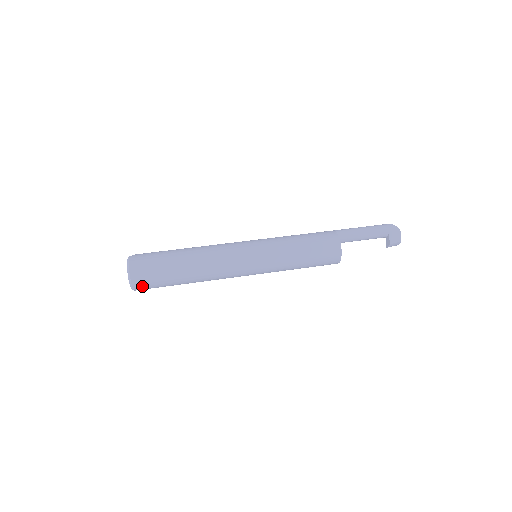
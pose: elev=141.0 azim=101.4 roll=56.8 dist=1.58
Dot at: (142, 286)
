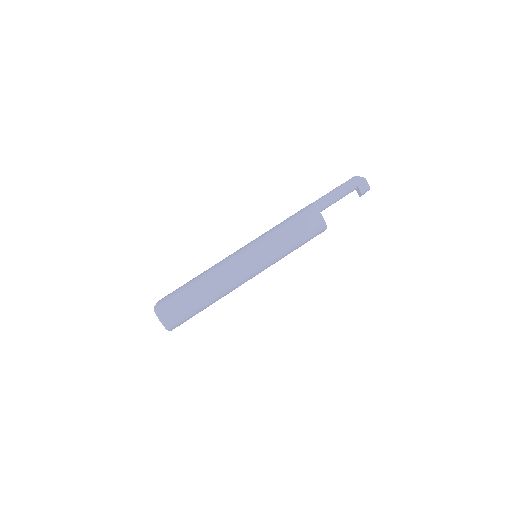
Dot at: (176, 325)
